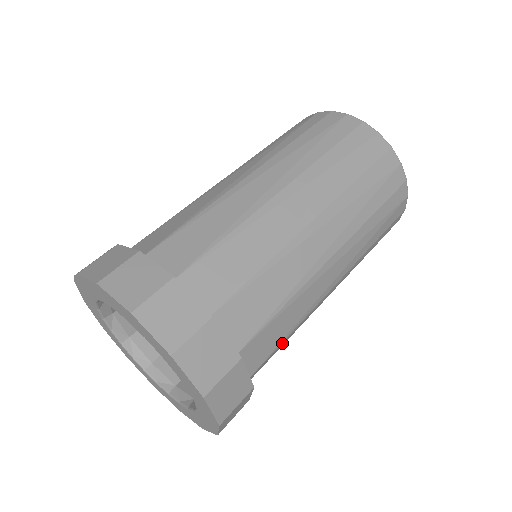
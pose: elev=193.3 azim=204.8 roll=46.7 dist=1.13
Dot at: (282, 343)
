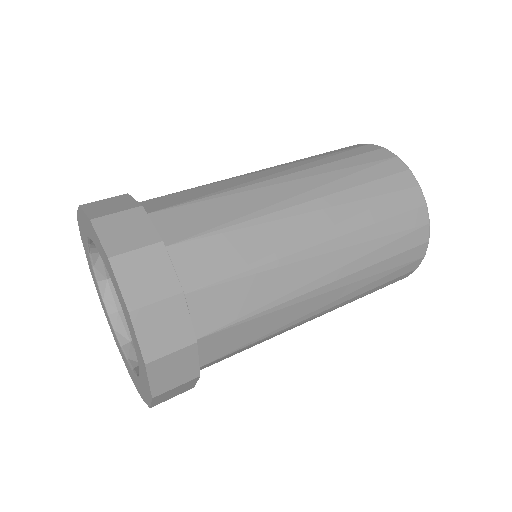
Dot at: (248, 321)
